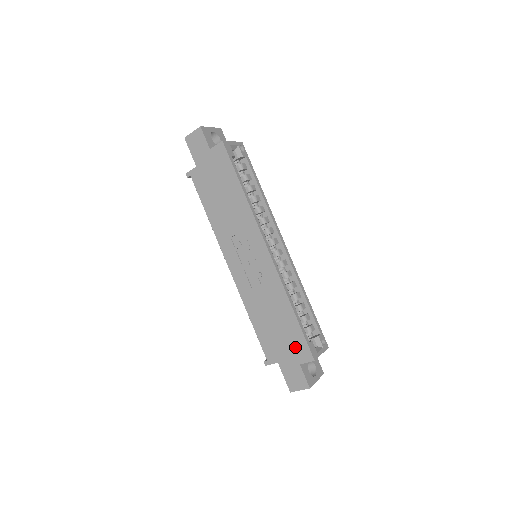
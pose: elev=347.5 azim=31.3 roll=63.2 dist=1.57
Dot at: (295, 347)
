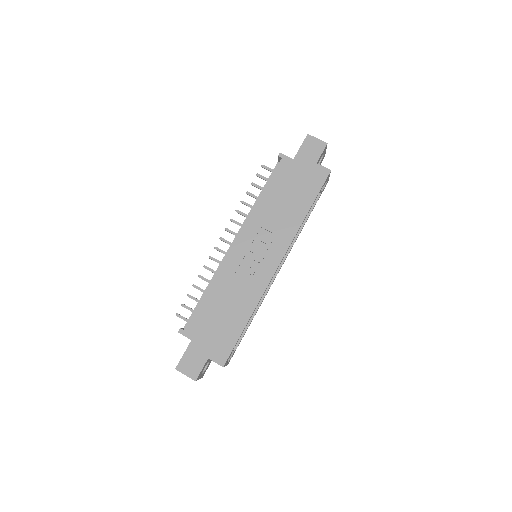
Dot at: (219, 344)
